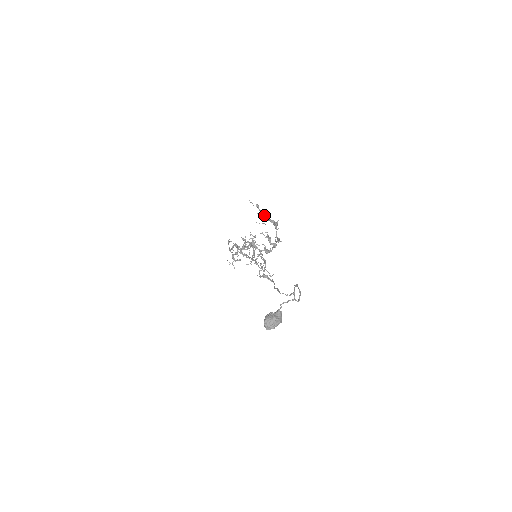
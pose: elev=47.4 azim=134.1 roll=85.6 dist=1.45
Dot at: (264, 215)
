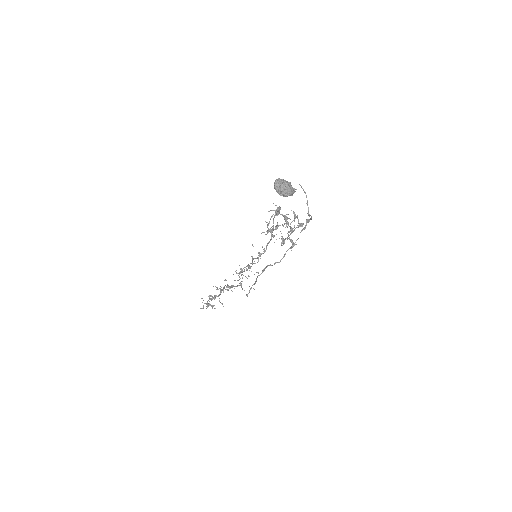
Dot at: occluded
